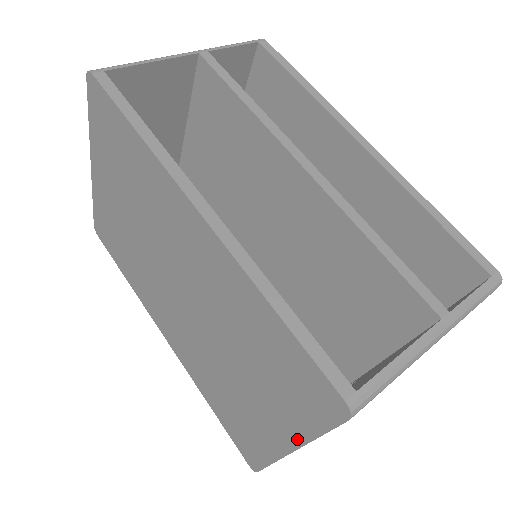
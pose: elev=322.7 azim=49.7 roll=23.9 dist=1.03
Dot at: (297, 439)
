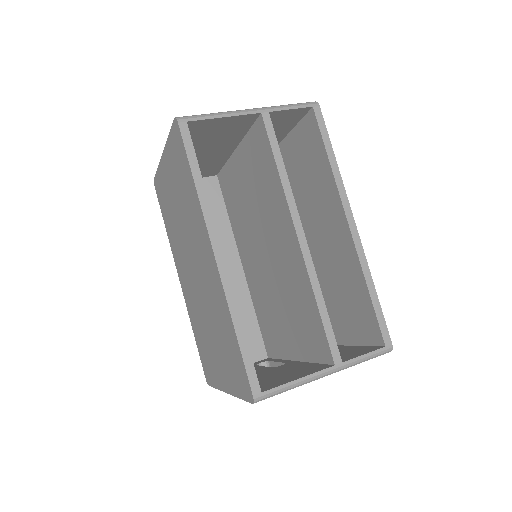
Dot at: (230, 390)
